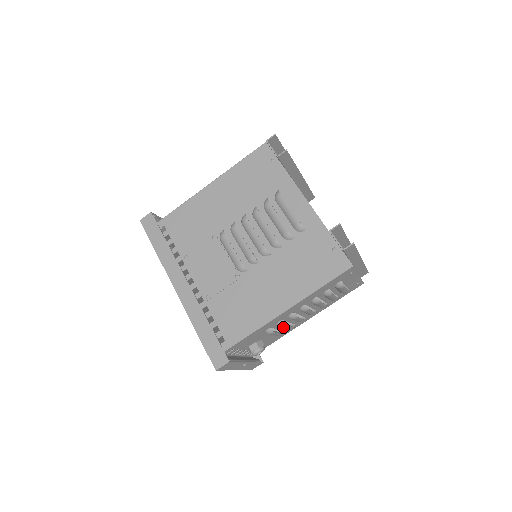
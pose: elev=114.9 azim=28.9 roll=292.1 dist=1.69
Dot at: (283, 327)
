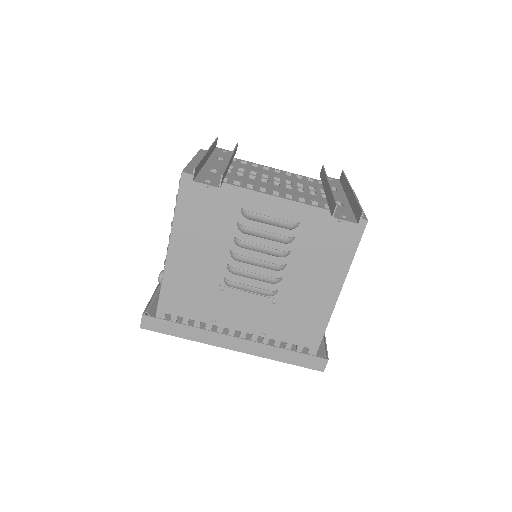
Dot at: occluded
